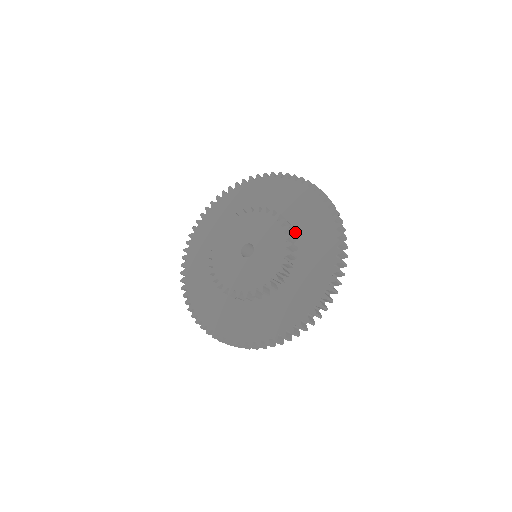
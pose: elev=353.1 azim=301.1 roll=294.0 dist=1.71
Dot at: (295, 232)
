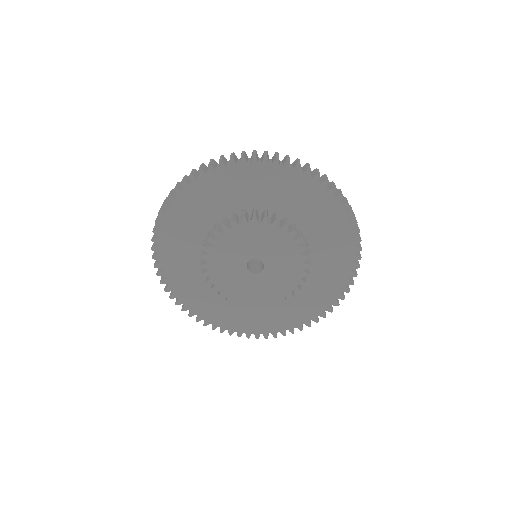
Dot at: (303, 232)
